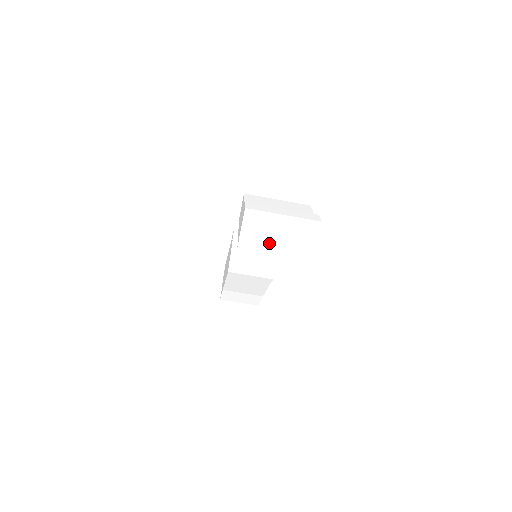
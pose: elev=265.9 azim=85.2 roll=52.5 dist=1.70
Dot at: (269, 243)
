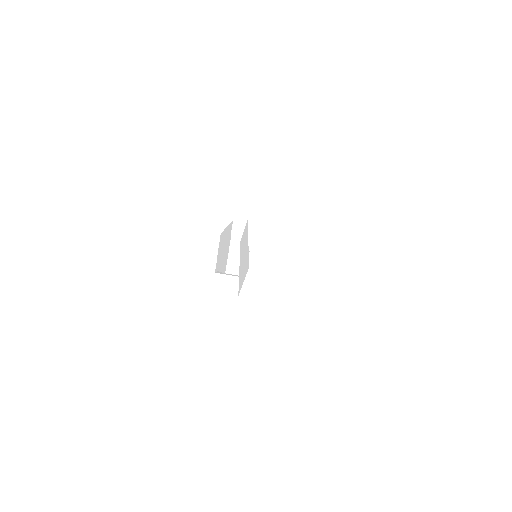
Dot at: (273, 295)
